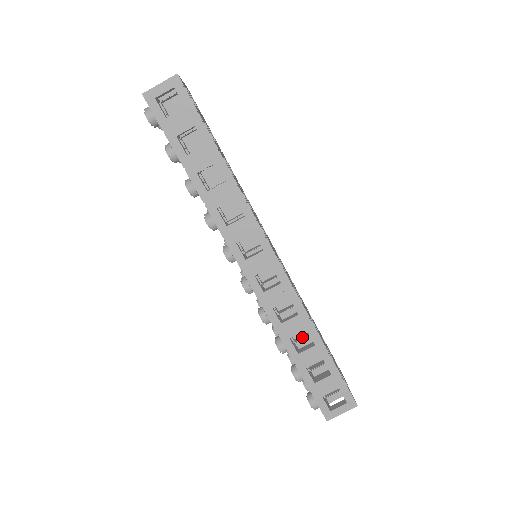
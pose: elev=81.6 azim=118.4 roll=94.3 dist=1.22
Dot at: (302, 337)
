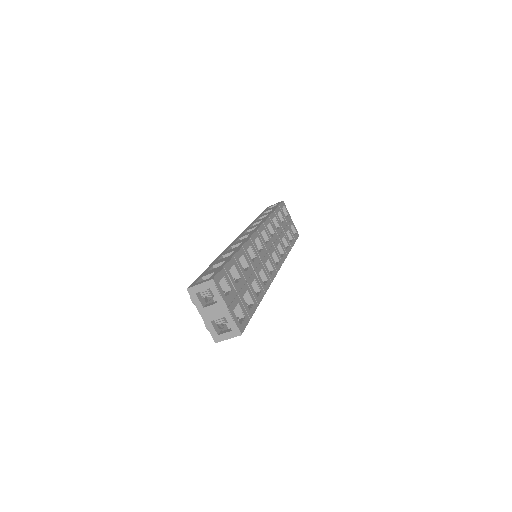
Dot at: occluded
